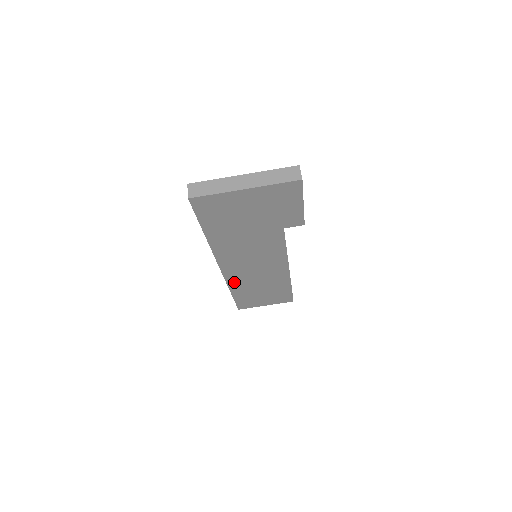
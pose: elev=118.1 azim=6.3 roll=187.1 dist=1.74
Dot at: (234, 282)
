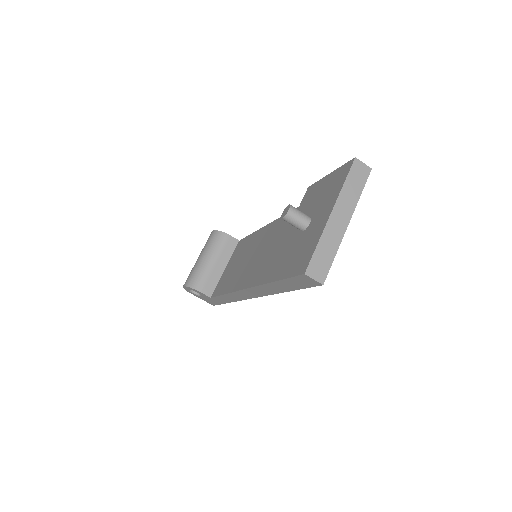
Dot at: occluded
